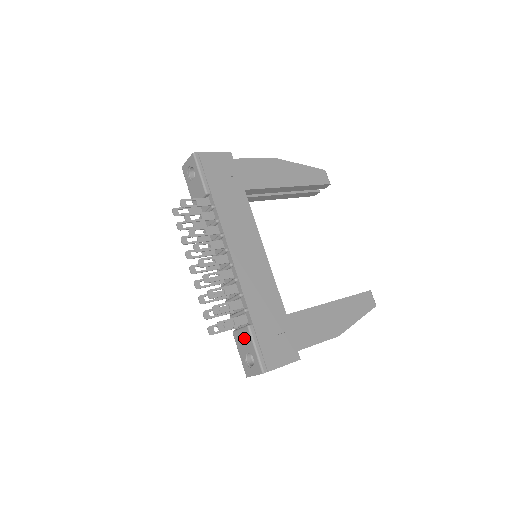
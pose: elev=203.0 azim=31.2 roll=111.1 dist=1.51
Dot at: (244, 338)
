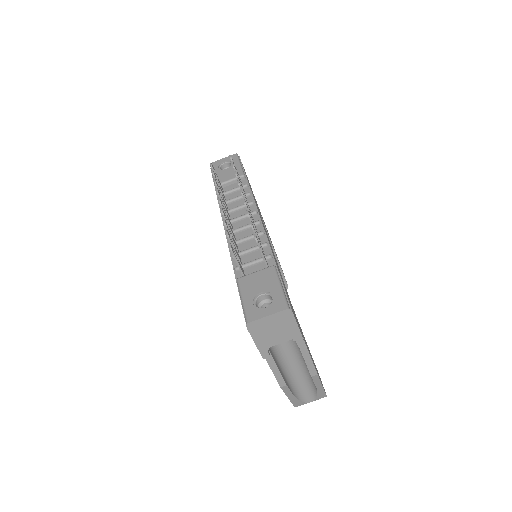
Dot at: (262, 278)
